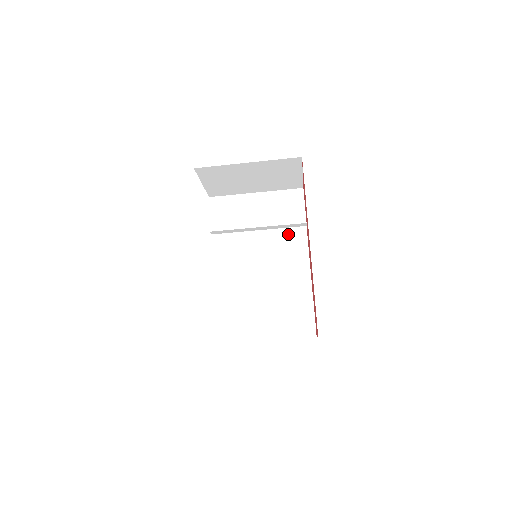
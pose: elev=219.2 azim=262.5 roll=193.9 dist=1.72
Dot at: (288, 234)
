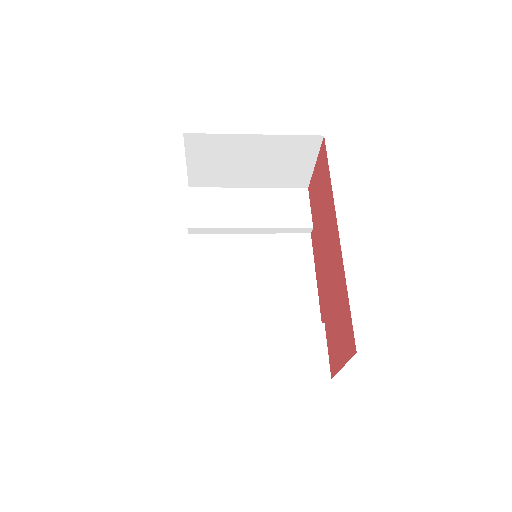
Dot at: (288, 241)
